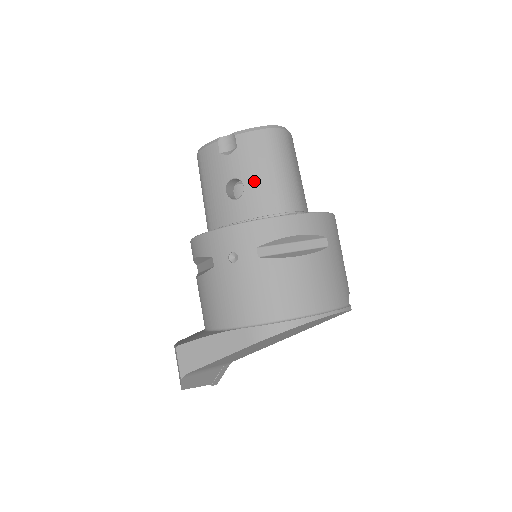
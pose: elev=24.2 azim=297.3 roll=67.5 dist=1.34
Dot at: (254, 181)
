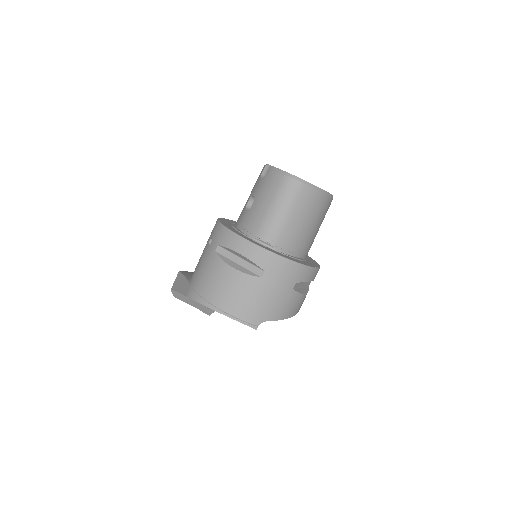
Dot at: (257, 205)
